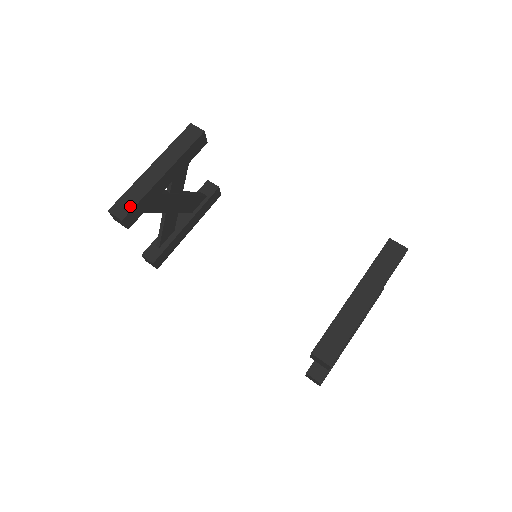
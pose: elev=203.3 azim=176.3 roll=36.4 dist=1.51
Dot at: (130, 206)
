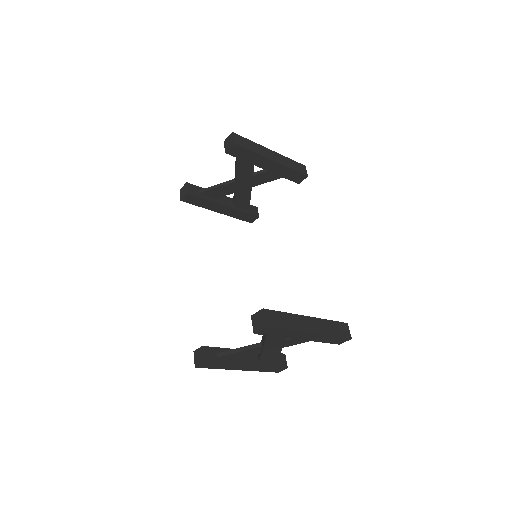
Dot at: (245, 146)
